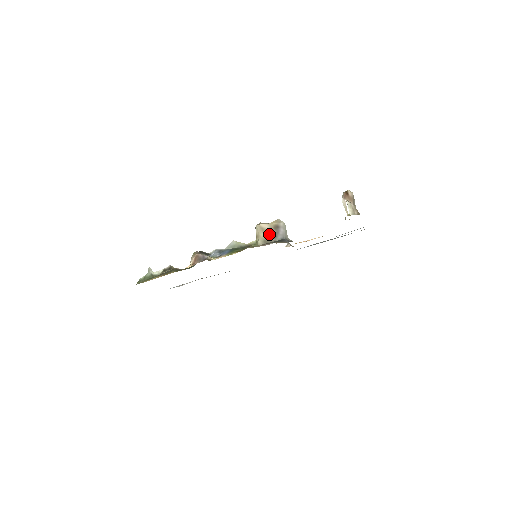
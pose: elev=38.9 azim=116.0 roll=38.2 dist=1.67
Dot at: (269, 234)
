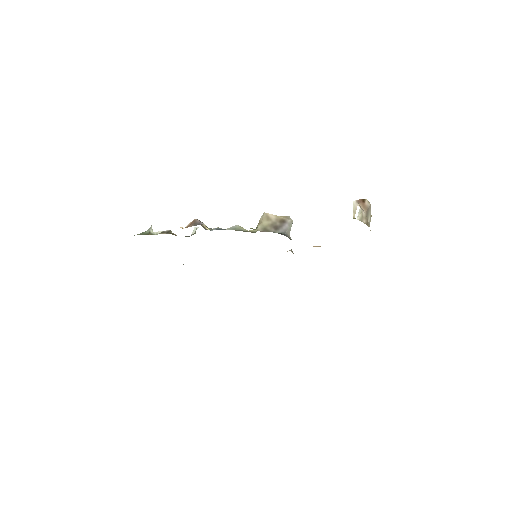
Dot at: (272, 224)
